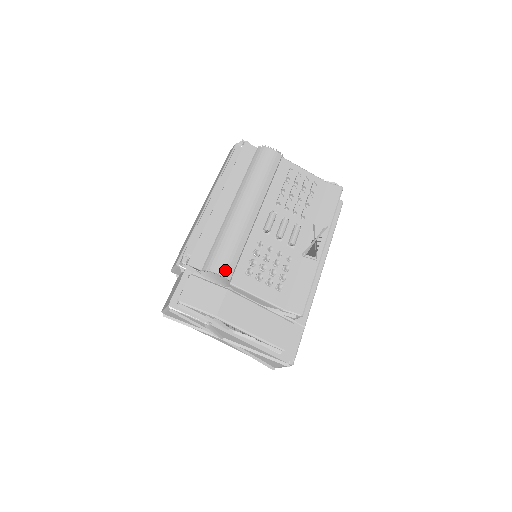
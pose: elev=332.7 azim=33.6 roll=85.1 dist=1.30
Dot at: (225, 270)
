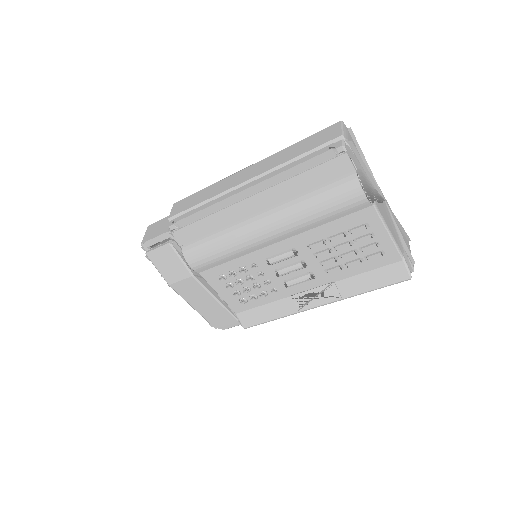
Dot at: (197, 266)
